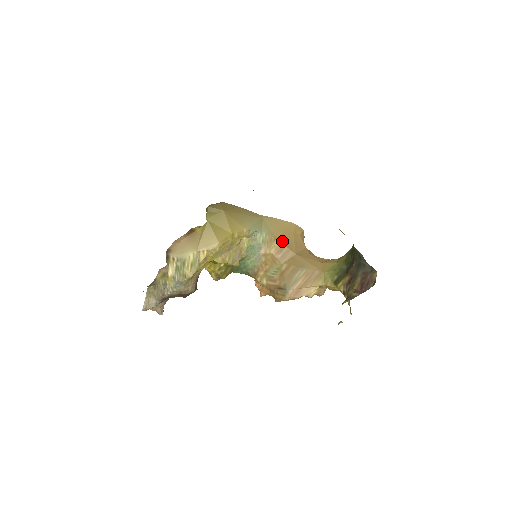
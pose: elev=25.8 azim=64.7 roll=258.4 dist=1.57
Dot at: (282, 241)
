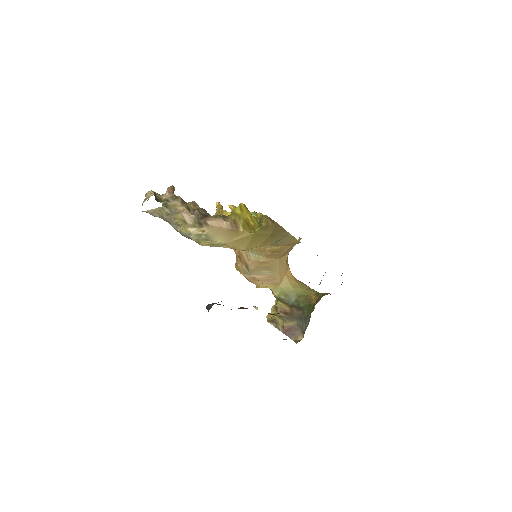
Dot at: (281, 248)
